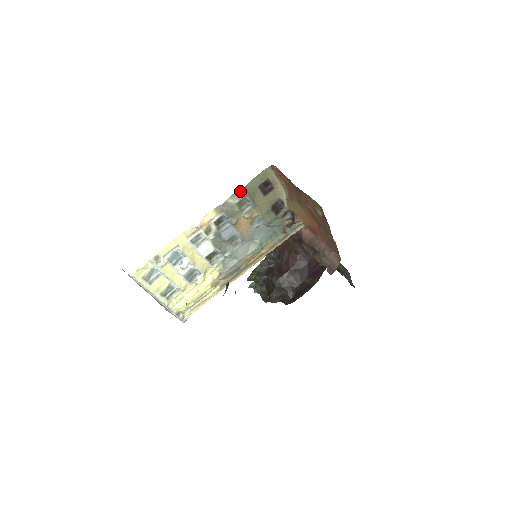
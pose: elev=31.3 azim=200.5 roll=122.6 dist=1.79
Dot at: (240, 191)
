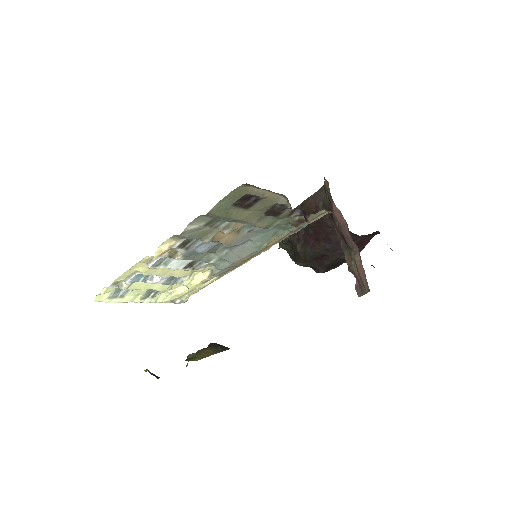
Dot at: (203, 216)
